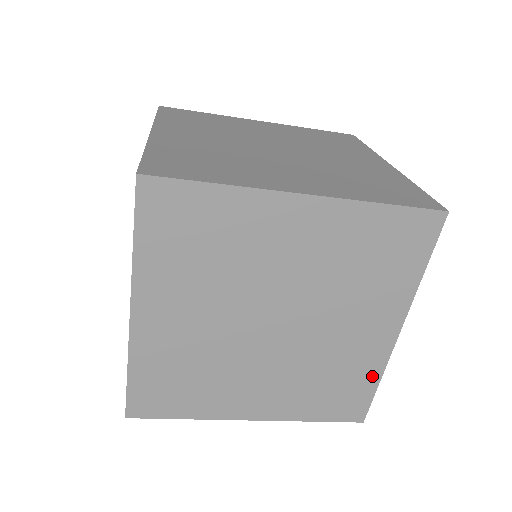
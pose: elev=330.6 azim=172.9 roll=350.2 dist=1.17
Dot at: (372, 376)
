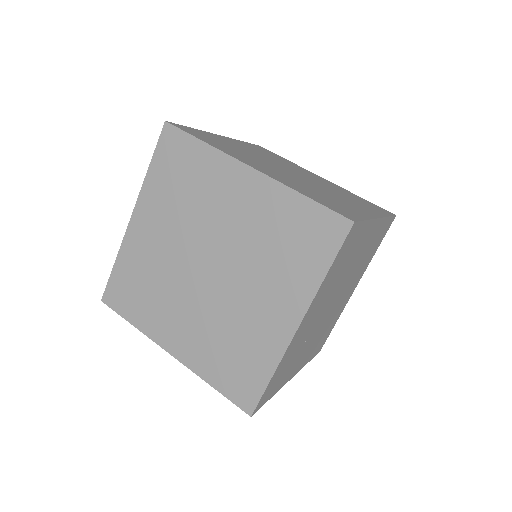
Dot at: (384, 224)
